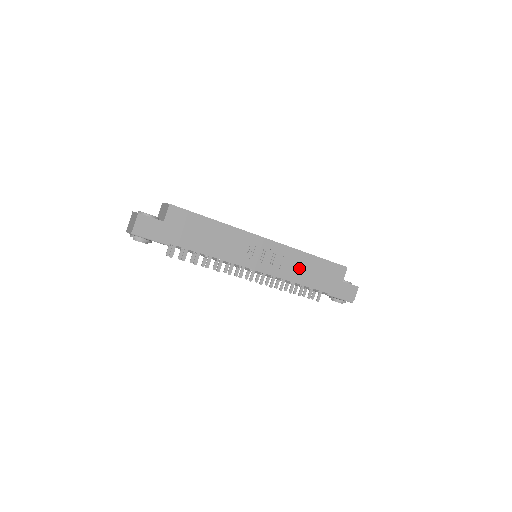
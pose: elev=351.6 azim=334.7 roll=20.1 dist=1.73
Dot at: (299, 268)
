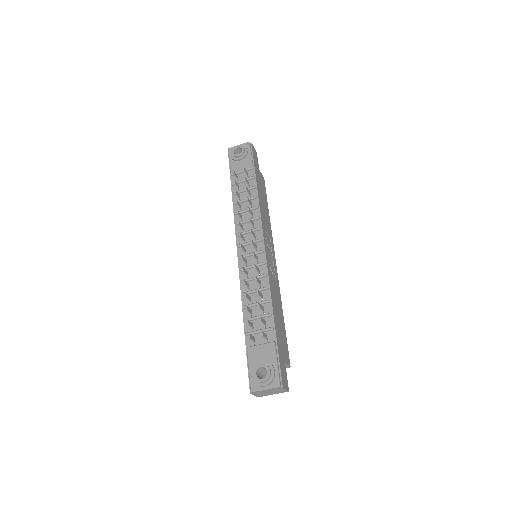
Dot at: (276, 297)
